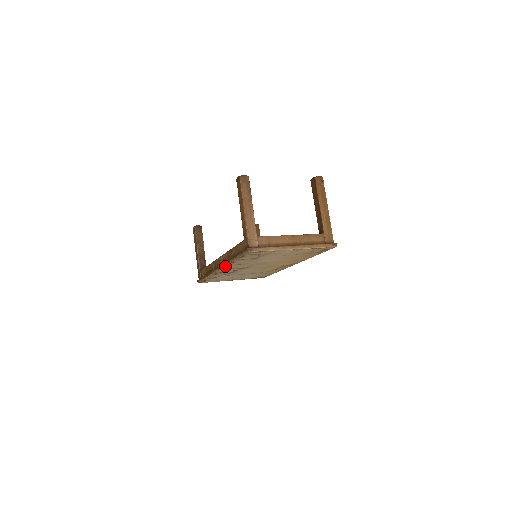
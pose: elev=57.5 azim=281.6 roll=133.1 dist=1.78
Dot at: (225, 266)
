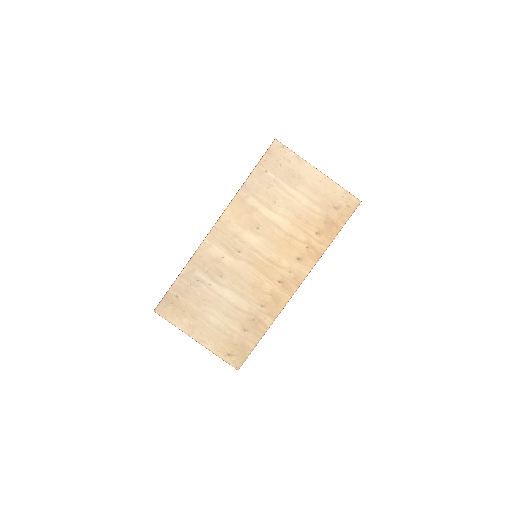
Dot at: (229, 206)
